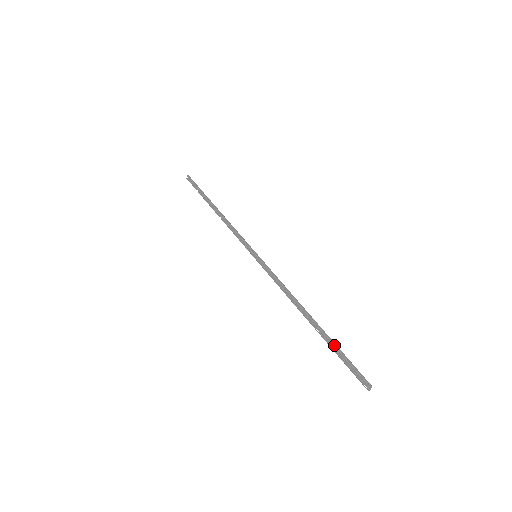
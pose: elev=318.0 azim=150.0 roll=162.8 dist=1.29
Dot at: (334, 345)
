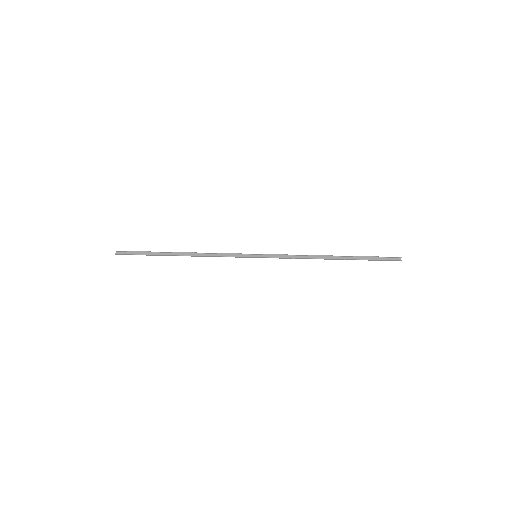
Dot at: (364, 256)
